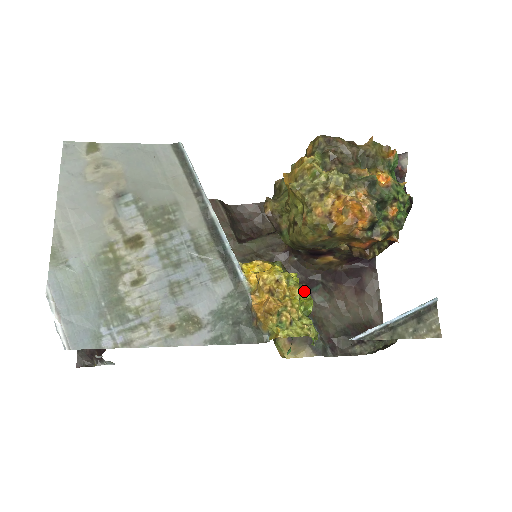
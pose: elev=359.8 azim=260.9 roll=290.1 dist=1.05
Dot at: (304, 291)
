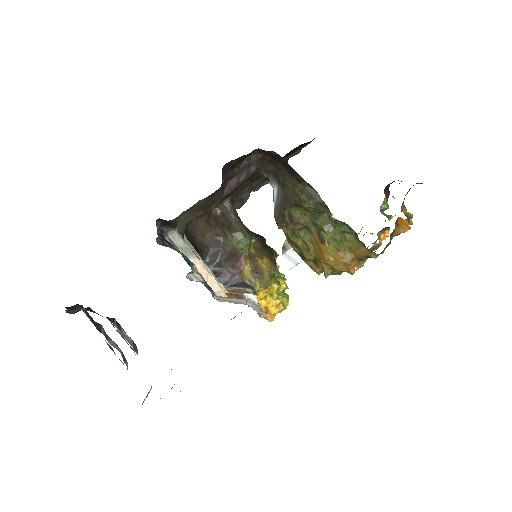
Dot at: (276, 254)
